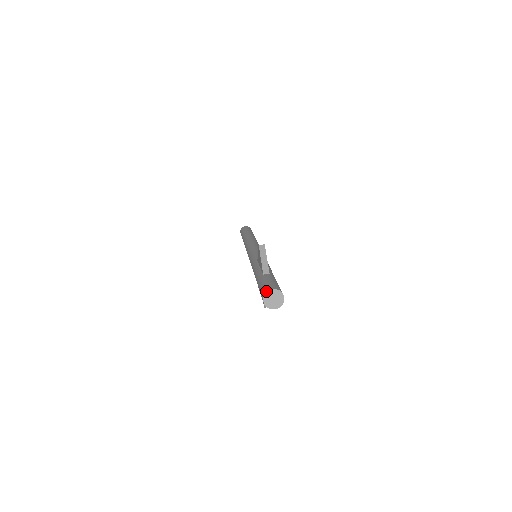
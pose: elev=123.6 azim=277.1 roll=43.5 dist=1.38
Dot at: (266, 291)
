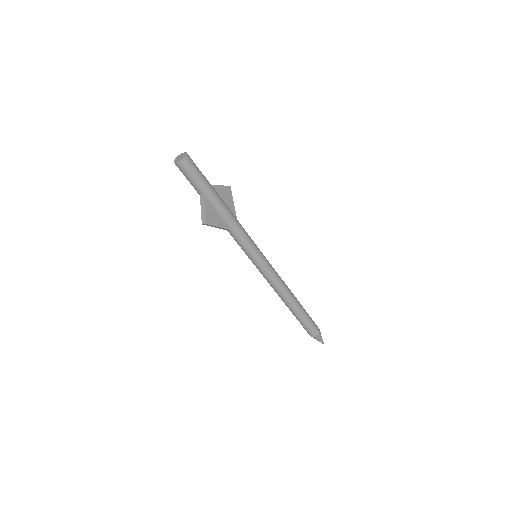
Dot at: (181, 155)
